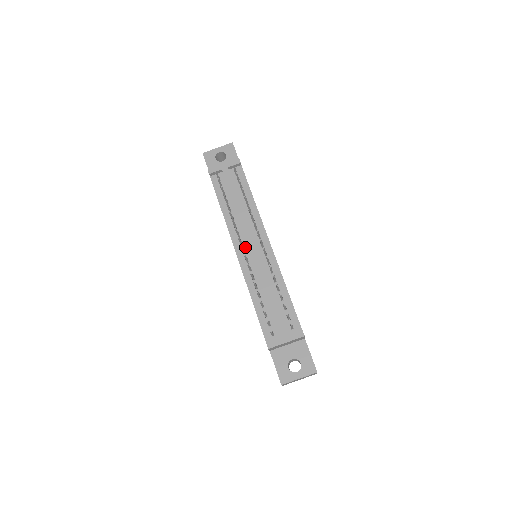
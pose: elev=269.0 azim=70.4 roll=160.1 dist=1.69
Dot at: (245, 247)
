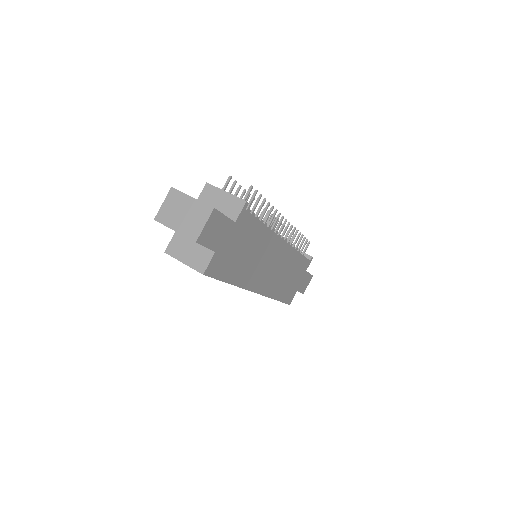
Dot at: occluded
